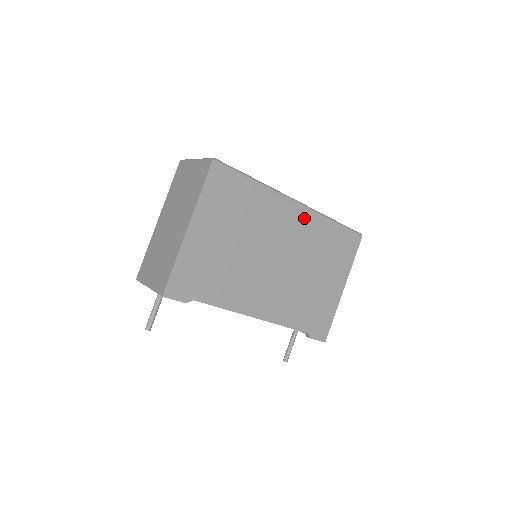
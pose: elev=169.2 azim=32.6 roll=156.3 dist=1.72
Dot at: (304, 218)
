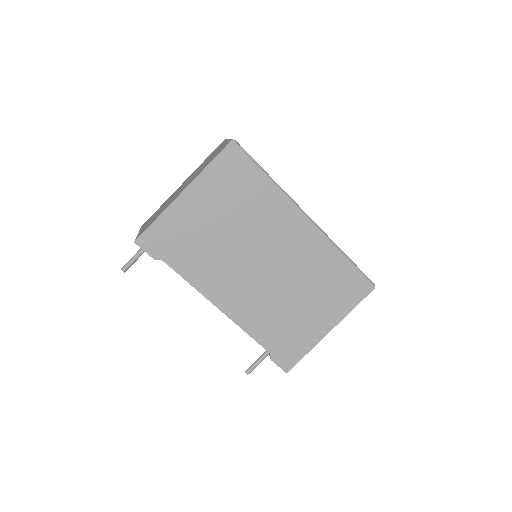
Dot at: (311, 238)
